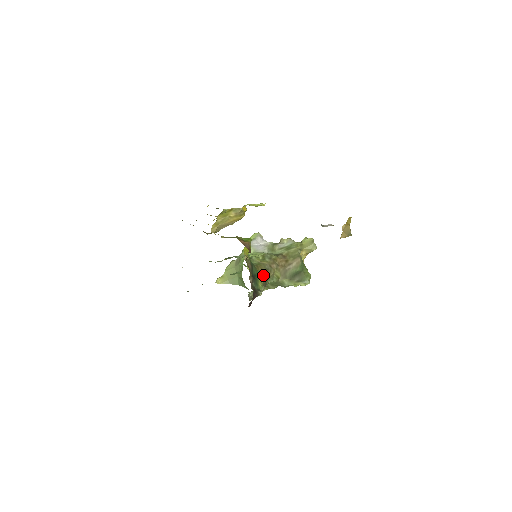
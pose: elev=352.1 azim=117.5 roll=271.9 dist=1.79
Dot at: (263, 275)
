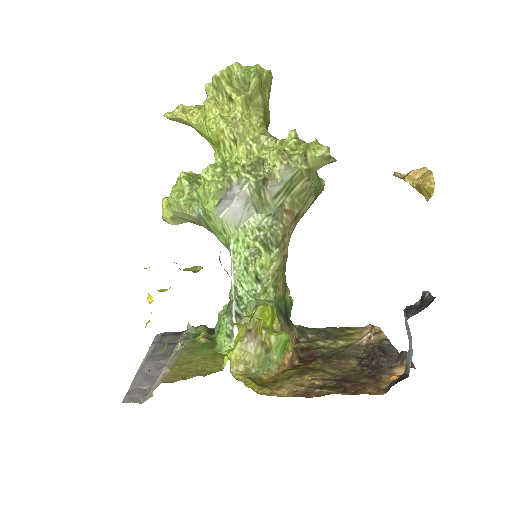
Dot at: (284, 281)
